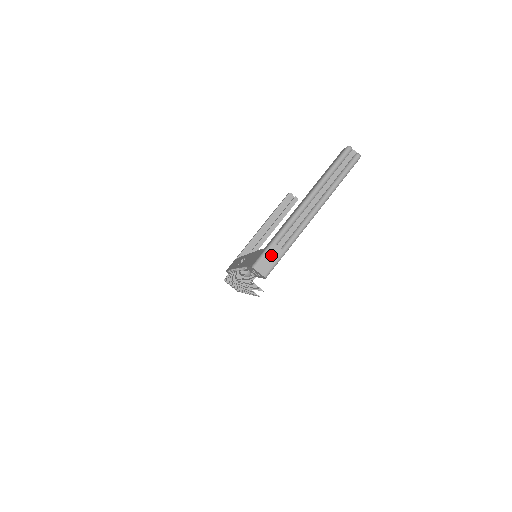
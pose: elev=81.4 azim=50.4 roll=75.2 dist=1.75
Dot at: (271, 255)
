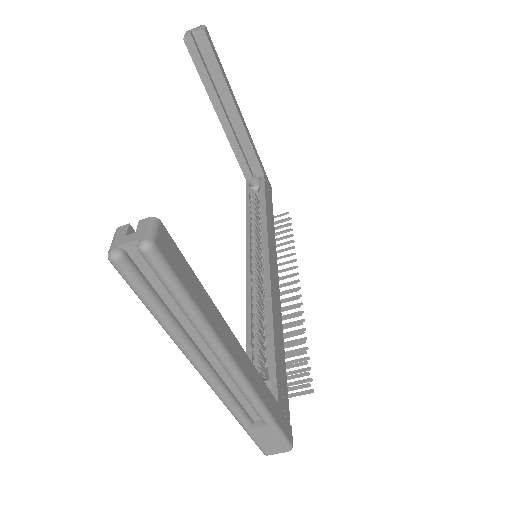
Dot at: (263, 438)
